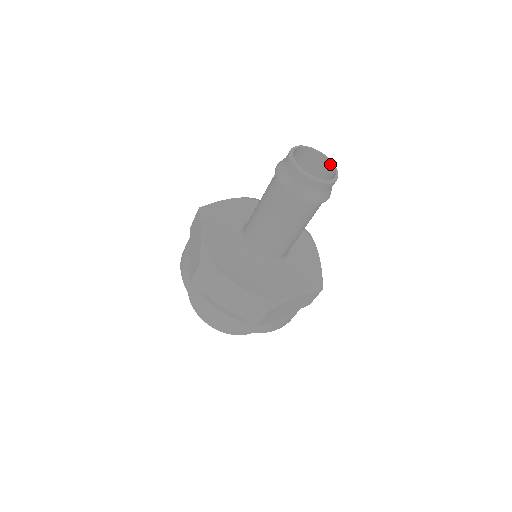
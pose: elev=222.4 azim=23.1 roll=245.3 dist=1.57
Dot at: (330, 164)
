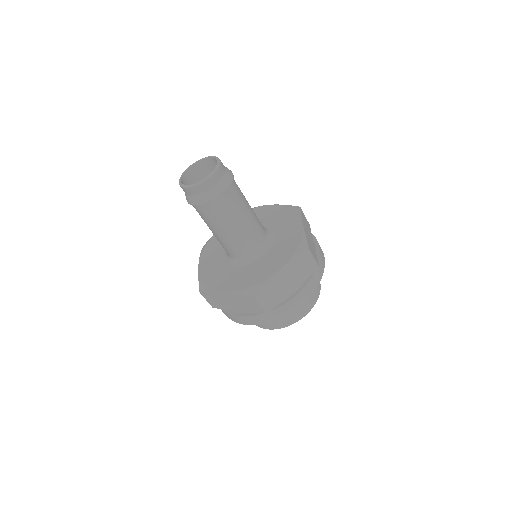
Dot at: (216, 160)
